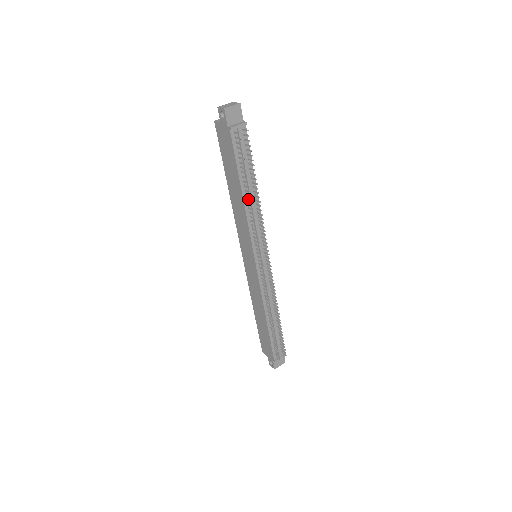
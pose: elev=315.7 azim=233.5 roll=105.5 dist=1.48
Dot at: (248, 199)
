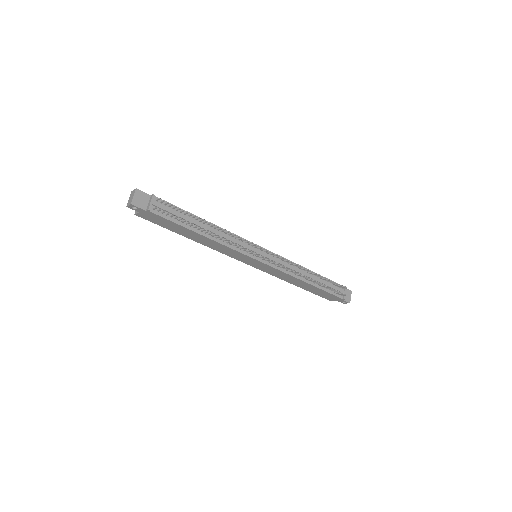
Dot at: (209, 234)
